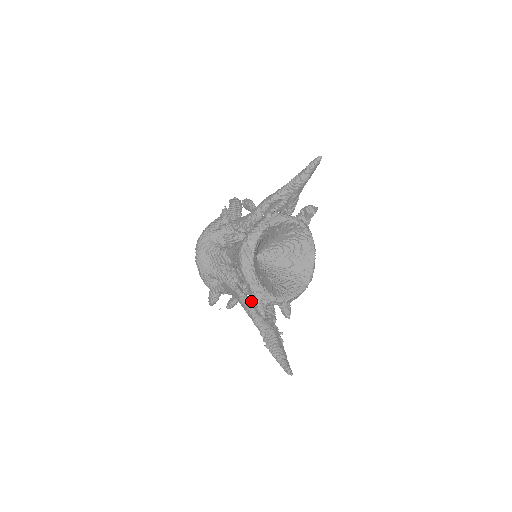
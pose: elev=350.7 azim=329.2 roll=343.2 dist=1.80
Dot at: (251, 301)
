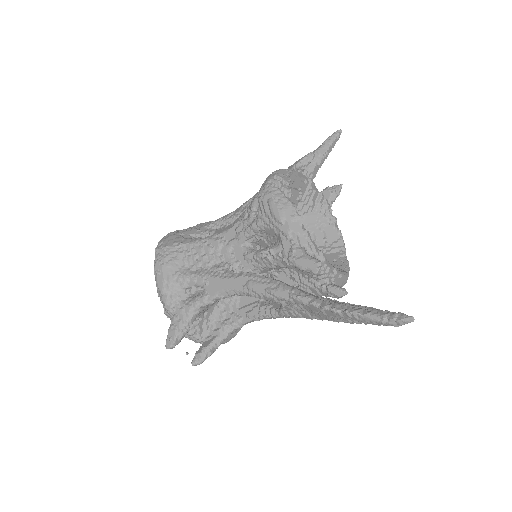
Dot at: (275, 279)
